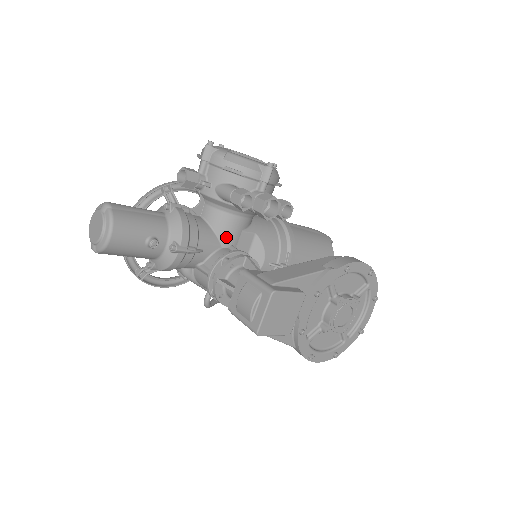
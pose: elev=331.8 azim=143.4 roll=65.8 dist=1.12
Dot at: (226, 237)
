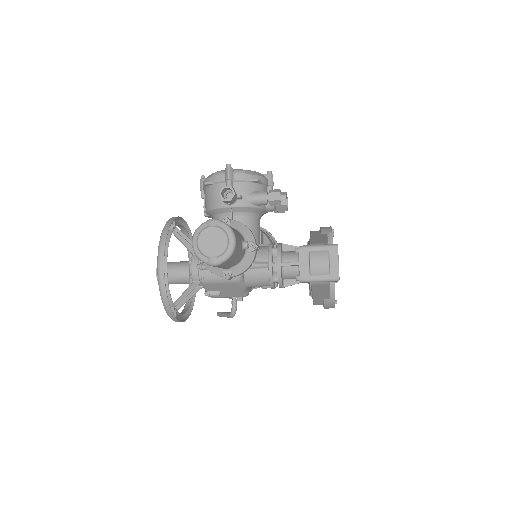
Dot at: (257, 237)
